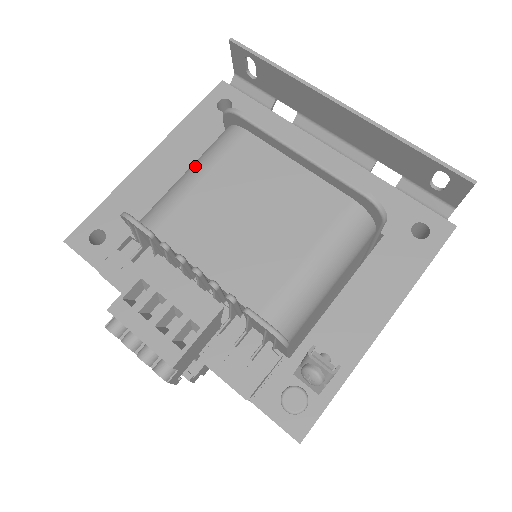
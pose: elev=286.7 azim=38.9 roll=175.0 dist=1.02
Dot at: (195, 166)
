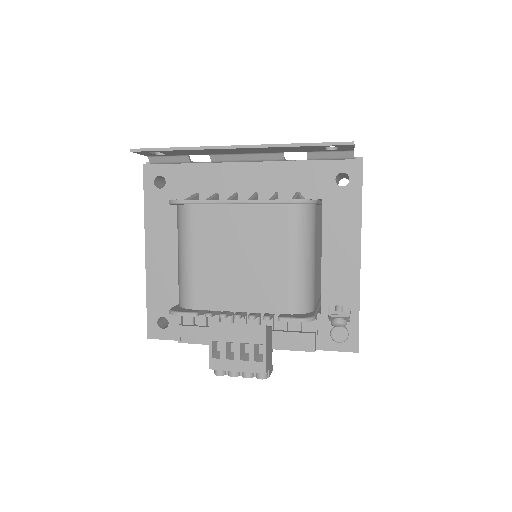
Dot at: (182, 250)
